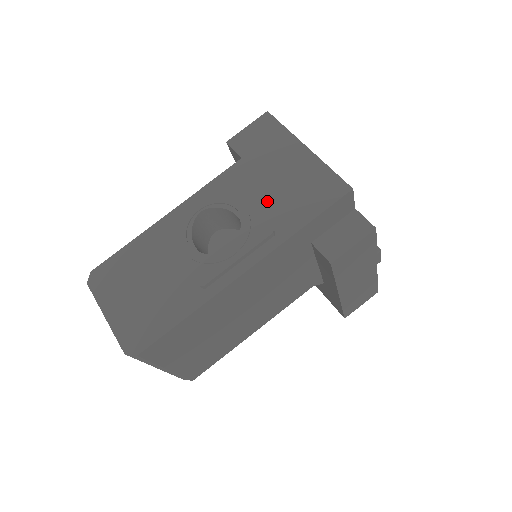
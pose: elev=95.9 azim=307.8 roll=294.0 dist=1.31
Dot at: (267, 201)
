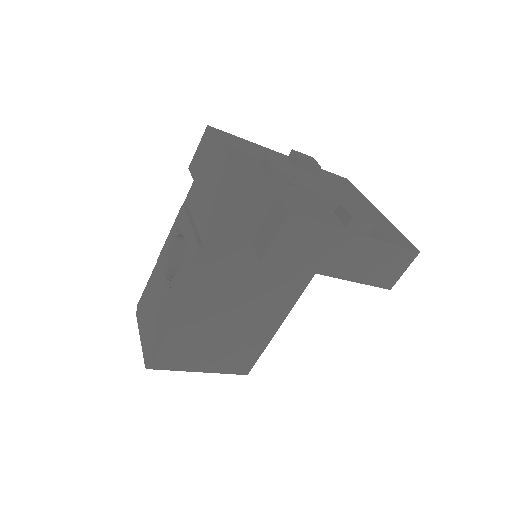
Dot at: (202, 218)
